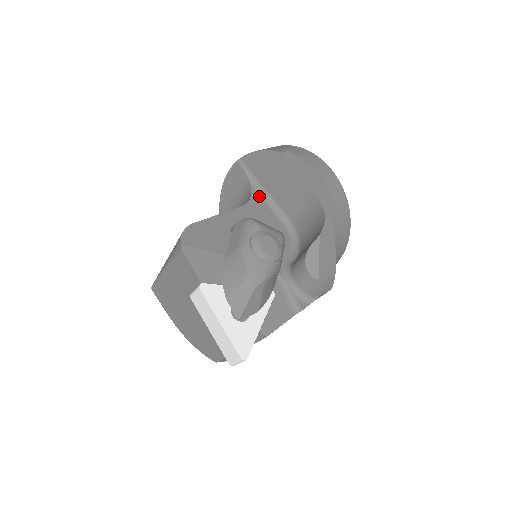
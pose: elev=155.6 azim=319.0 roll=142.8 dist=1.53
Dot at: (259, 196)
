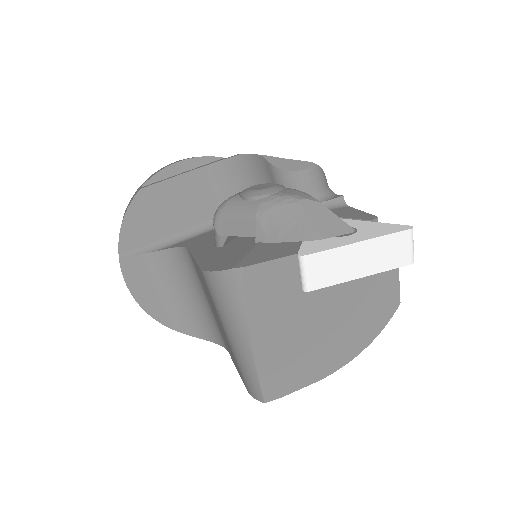
Dot at: (178, 244)
